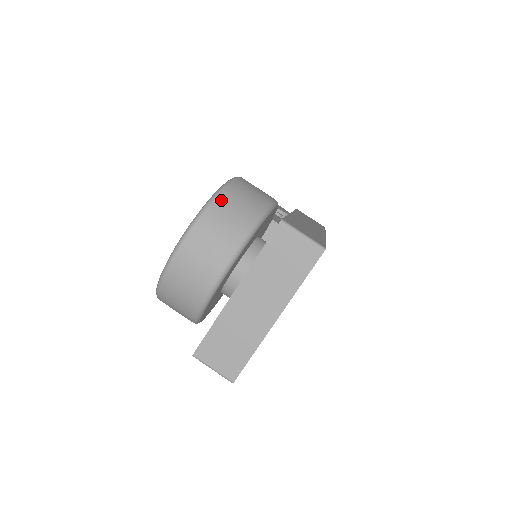
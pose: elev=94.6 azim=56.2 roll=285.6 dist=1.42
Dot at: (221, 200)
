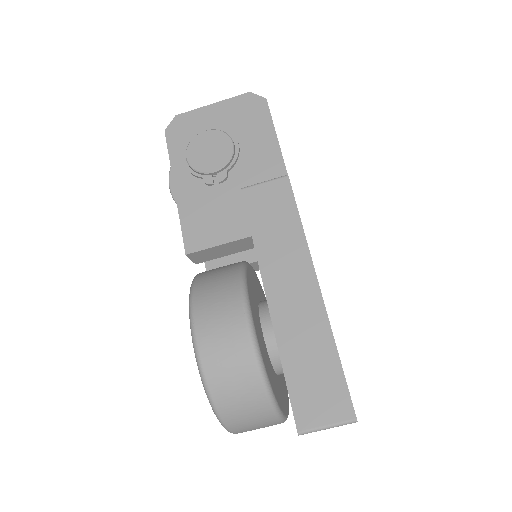
Dot at: (222, 407)
